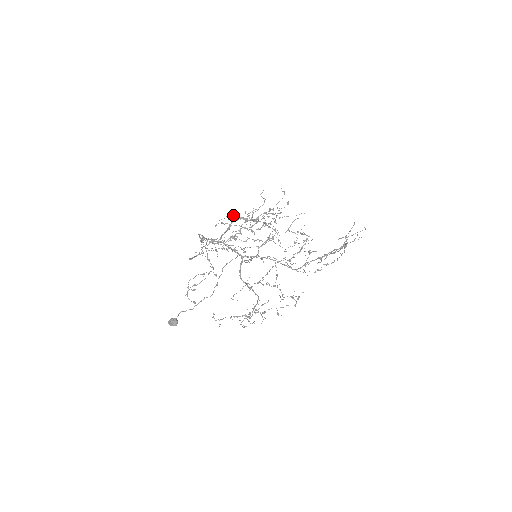
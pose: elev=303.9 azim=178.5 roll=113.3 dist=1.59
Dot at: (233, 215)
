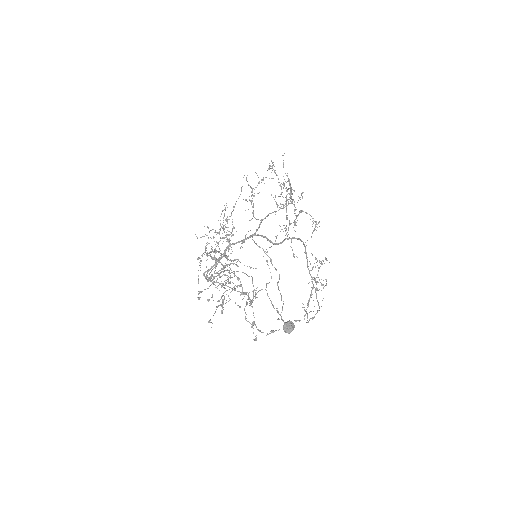
Dot at: occluded
